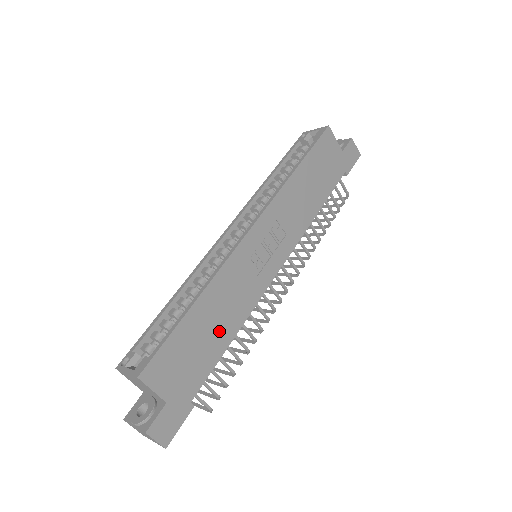
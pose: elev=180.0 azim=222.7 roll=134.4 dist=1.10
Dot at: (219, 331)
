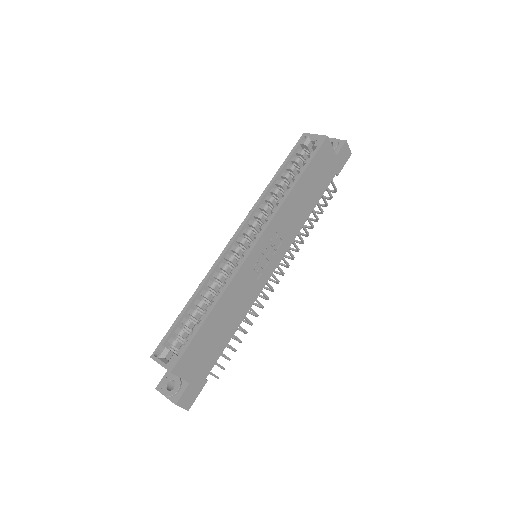
Dot at: (227, 327)
